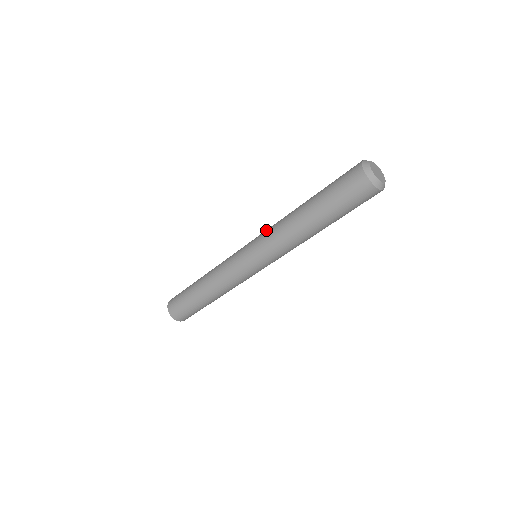
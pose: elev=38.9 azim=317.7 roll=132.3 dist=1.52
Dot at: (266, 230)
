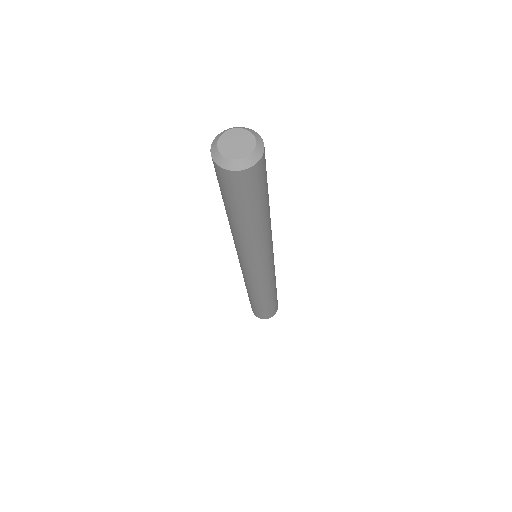
Dot at: occluded
